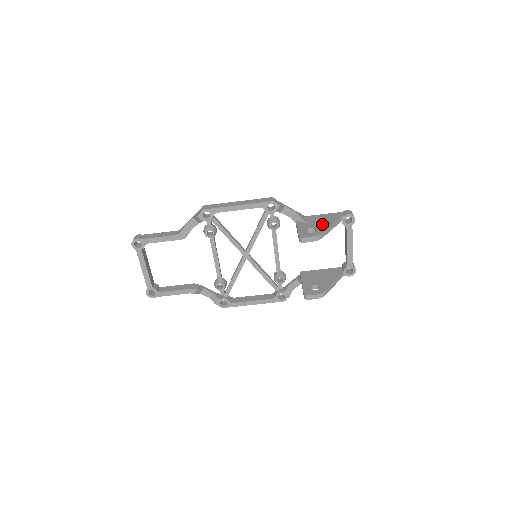
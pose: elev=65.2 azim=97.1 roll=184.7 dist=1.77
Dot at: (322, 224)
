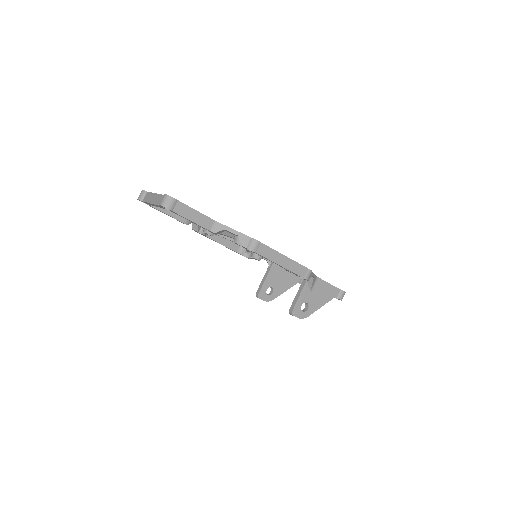
Dot at: (317, 302)
